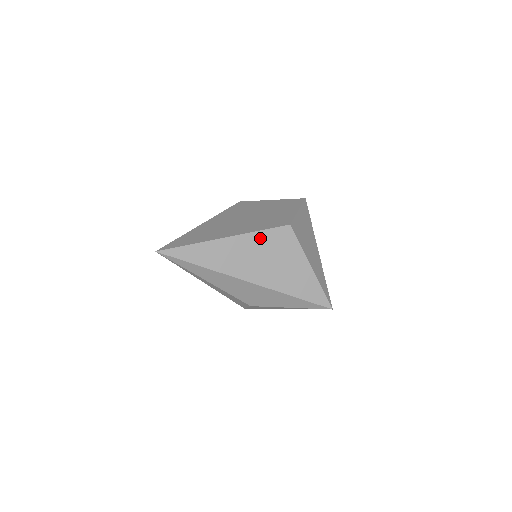
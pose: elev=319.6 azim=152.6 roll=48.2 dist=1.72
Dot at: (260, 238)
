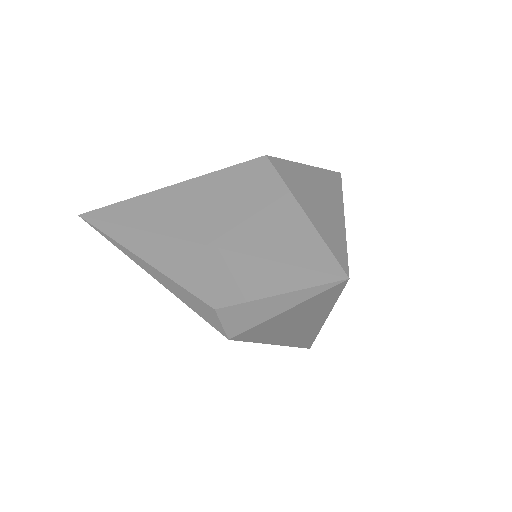
Dot at: (217, 180)
